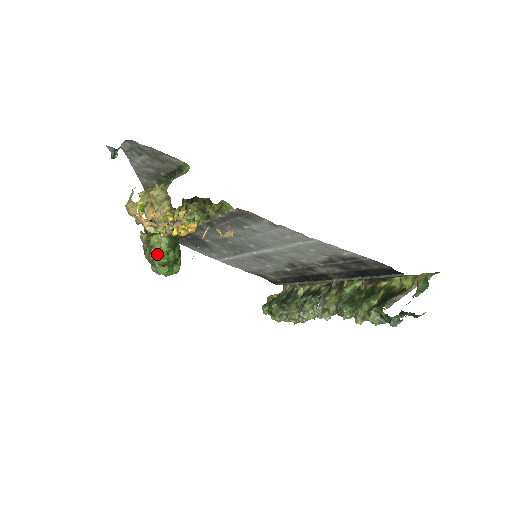
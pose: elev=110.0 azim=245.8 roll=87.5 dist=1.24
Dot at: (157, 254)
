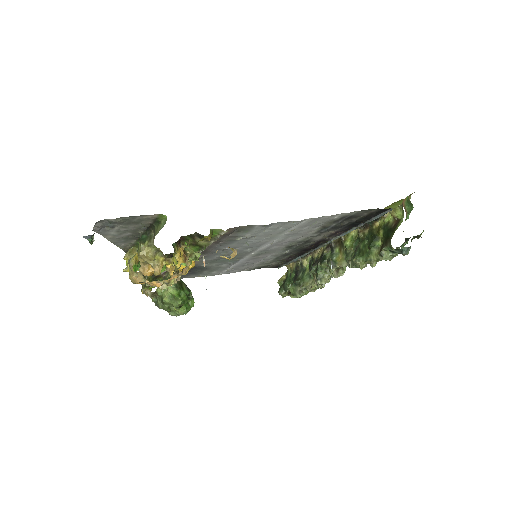
Dot at: (170, 301)
